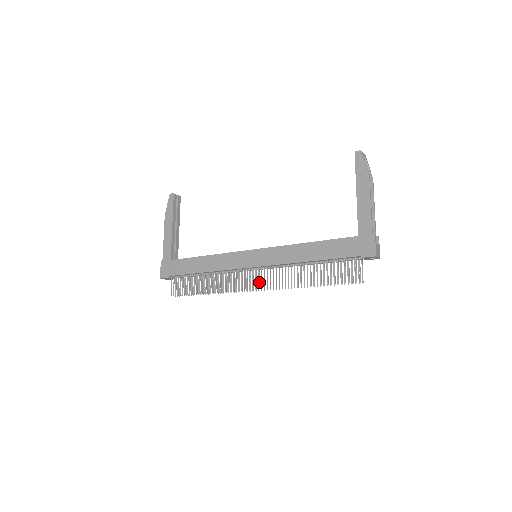
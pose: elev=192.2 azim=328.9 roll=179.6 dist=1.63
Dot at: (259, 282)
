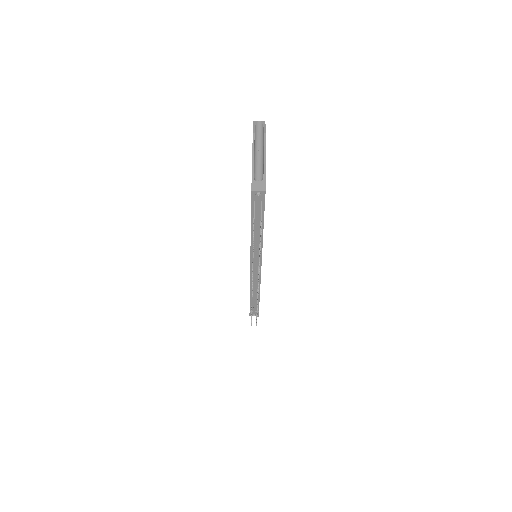
Dot at: occluded
